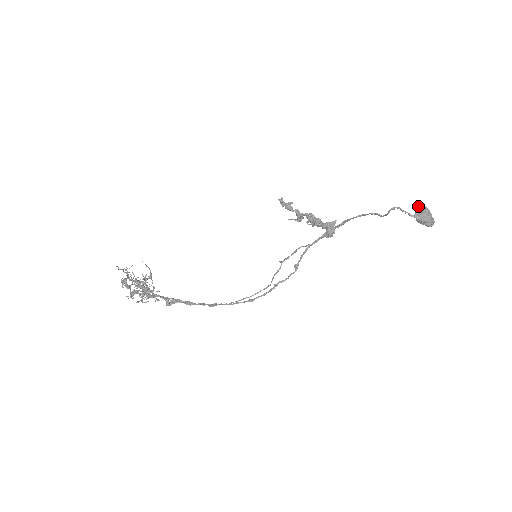
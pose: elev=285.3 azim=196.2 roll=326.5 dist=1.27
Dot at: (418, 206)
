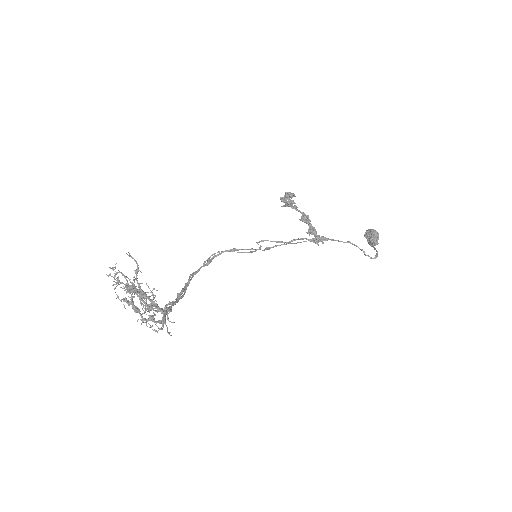
Dot at: (377, 234)
